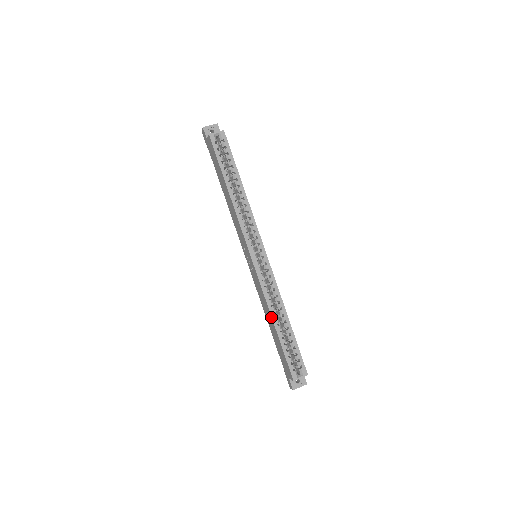
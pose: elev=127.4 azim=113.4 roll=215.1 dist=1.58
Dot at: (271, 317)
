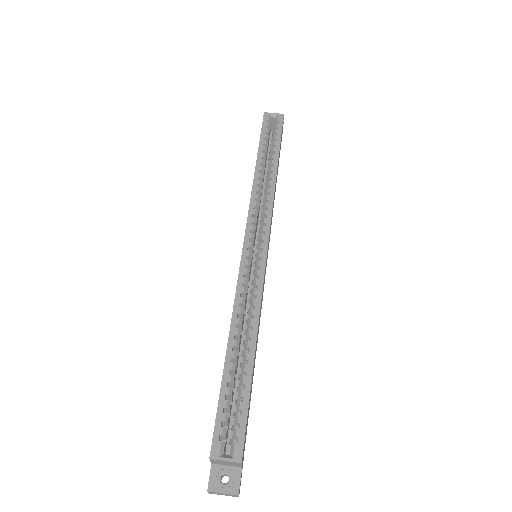
Dot at: (229, 333)
